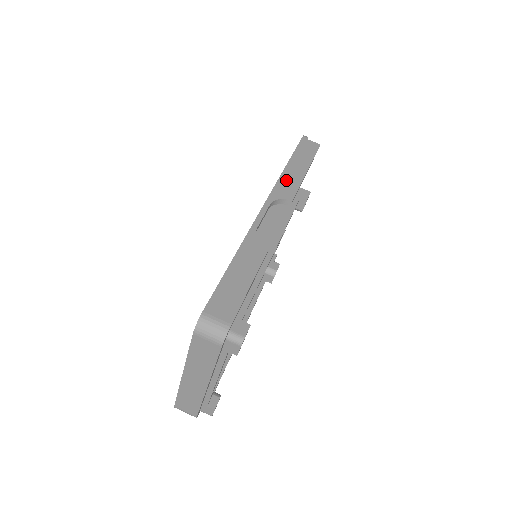
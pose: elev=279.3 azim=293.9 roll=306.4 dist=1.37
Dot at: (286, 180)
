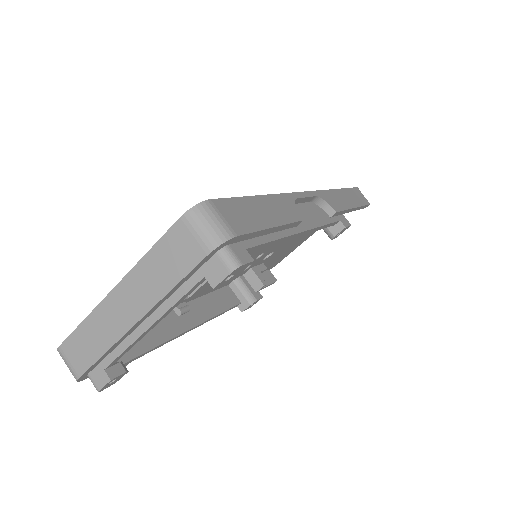
Dot at: (335, 196)
